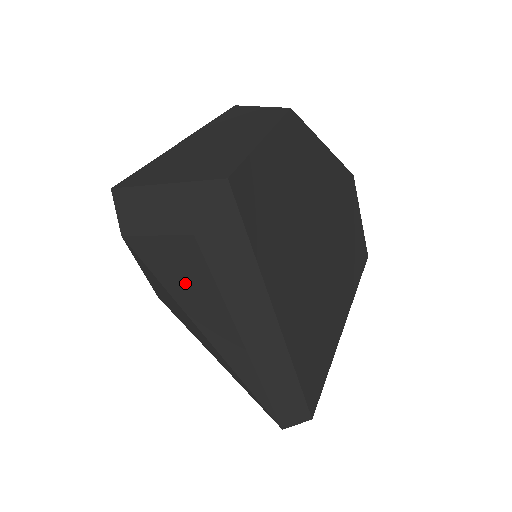
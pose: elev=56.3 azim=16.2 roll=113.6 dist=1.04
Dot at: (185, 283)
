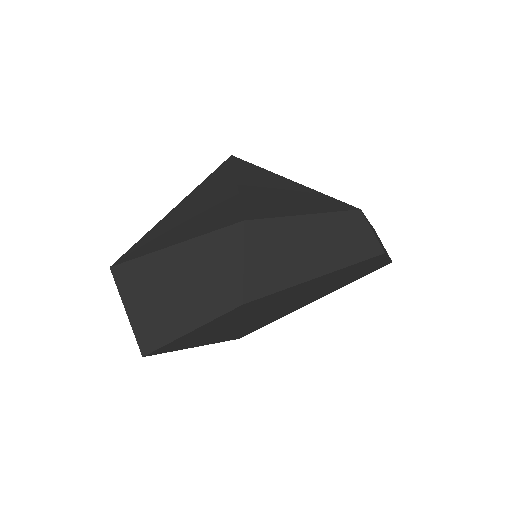
Dot at: occluded
